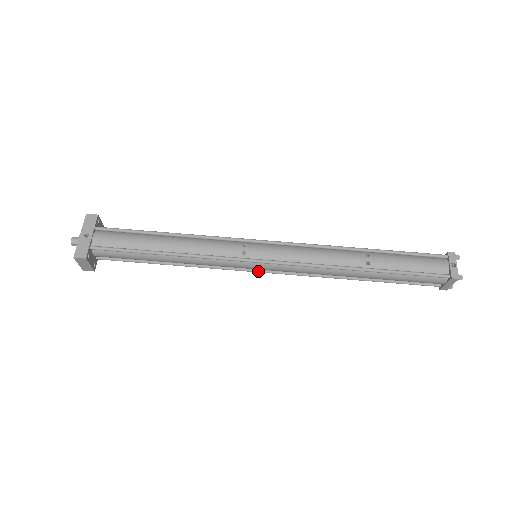
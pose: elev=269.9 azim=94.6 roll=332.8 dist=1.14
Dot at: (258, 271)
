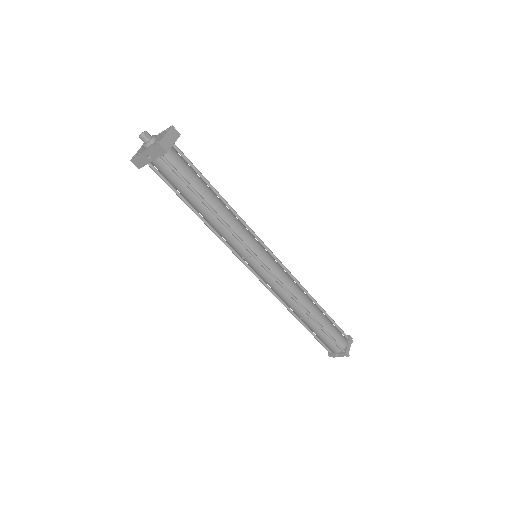
Dot at: occluded
